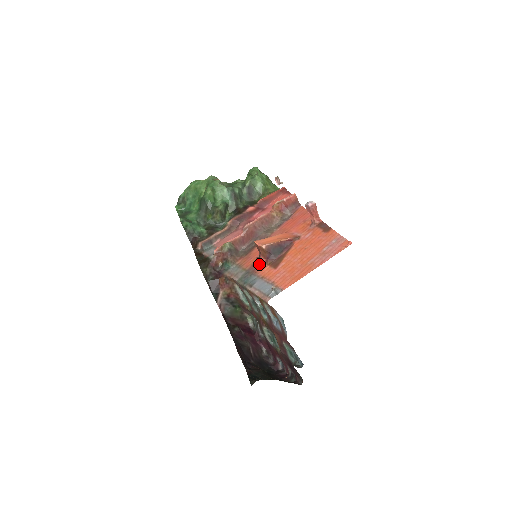
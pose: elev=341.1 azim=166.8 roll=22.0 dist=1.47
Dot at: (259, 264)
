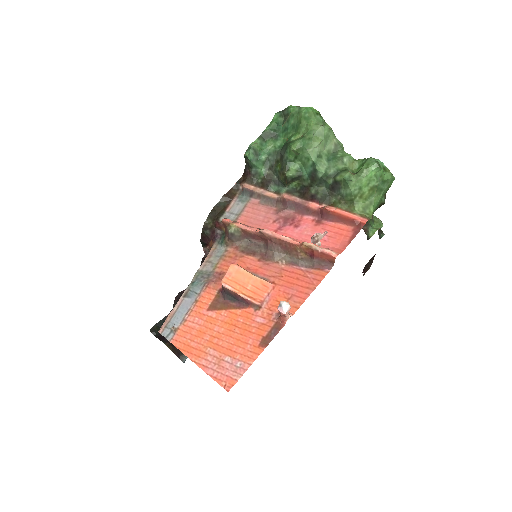
Dot at: (218, 283)
